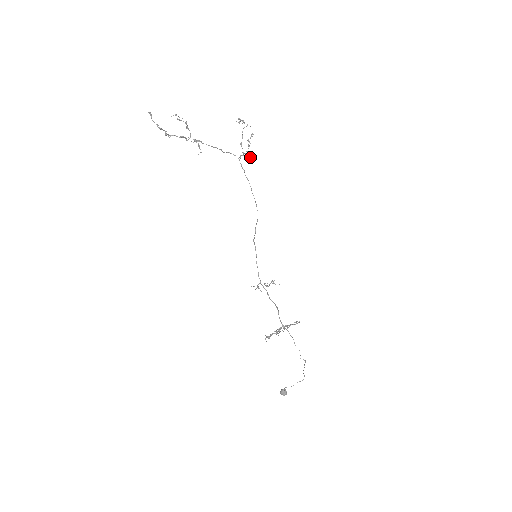
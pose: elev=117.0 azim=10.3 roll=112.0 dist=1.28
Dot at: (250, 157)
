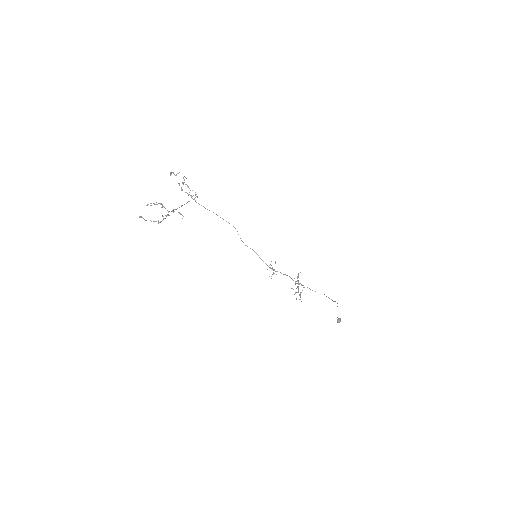
Dot at: (196, 194)
